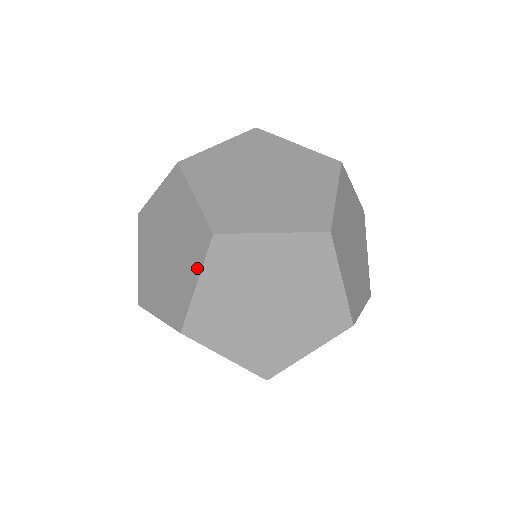
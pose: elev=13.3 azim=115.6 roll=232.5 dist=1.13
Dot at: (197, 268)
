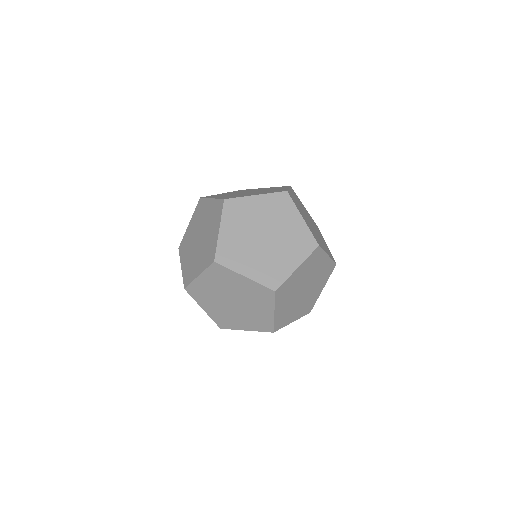
Dot at: occluded
